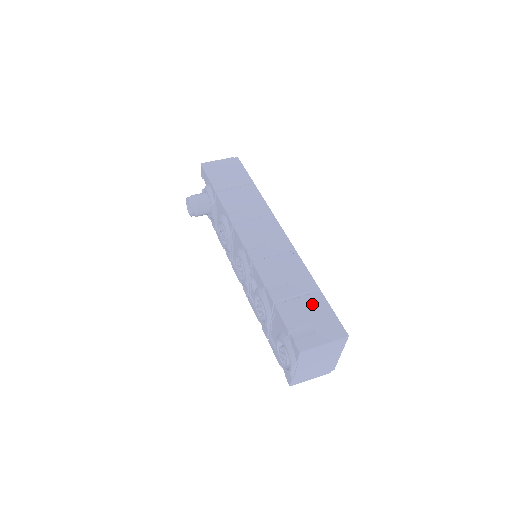
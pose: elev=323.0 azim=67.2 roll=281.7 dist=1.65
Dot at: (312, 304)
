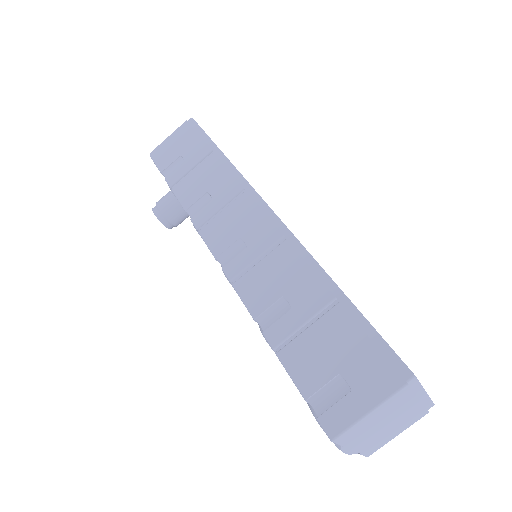
Dot at: (335, 330)
